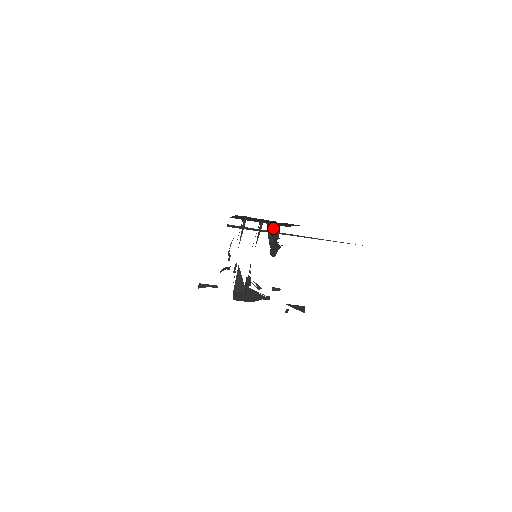
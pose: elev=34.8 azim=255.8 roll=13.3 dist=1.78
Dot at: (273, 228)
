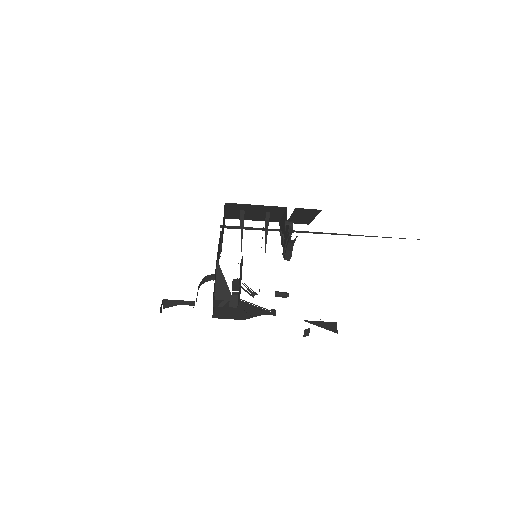
Dot at: (284, 220)
